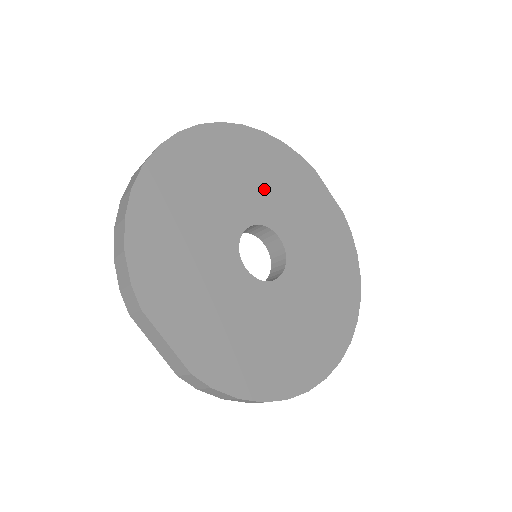
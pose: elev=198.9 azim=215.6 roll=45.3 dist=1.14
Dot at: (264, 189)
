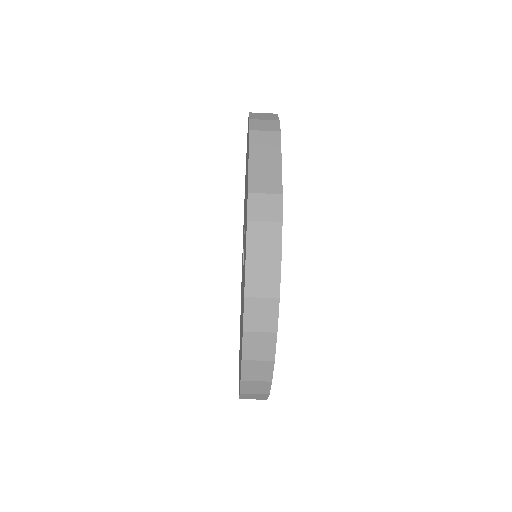
Dot at: occluded
